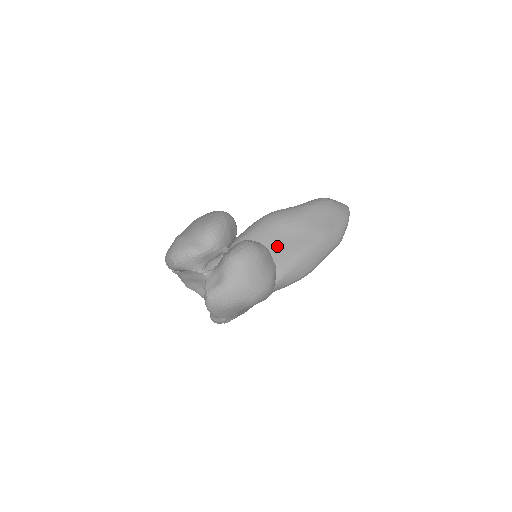
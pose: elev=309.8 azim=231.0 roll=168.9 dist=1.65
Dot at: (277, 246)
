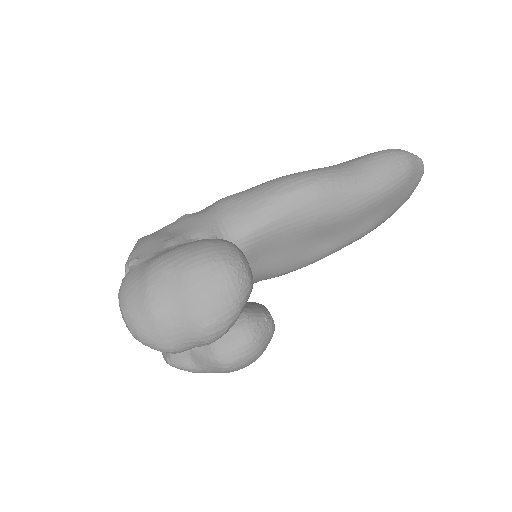
Dot at: (292, 251)
